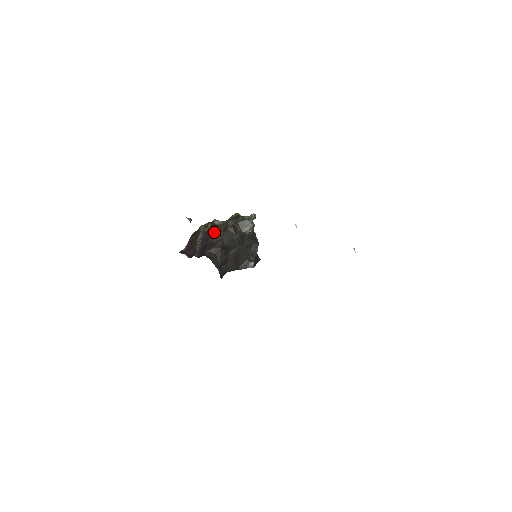
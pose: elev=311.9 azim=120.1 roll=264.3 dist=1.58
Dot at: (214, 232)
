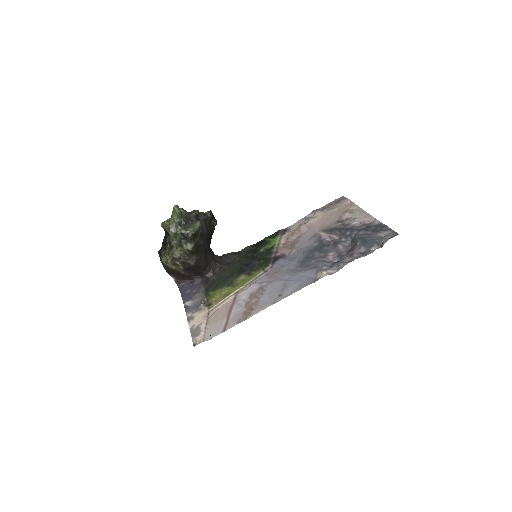
Dot at: (191, 264)
